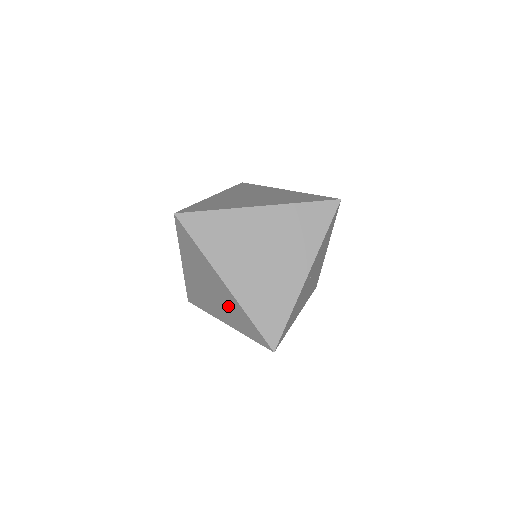
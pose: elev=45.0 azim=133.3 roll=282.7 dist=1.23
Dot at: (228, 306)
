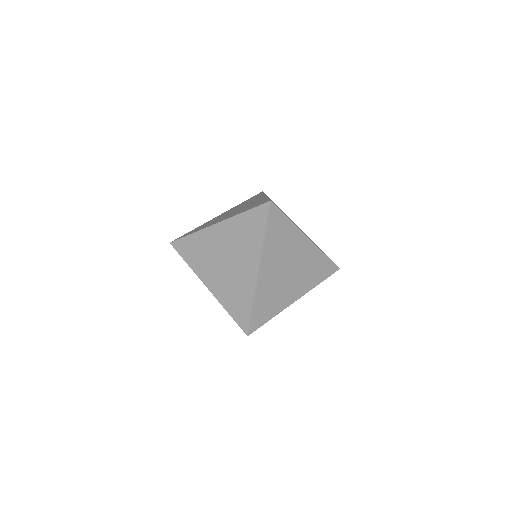
Dot at: (235, 282)
